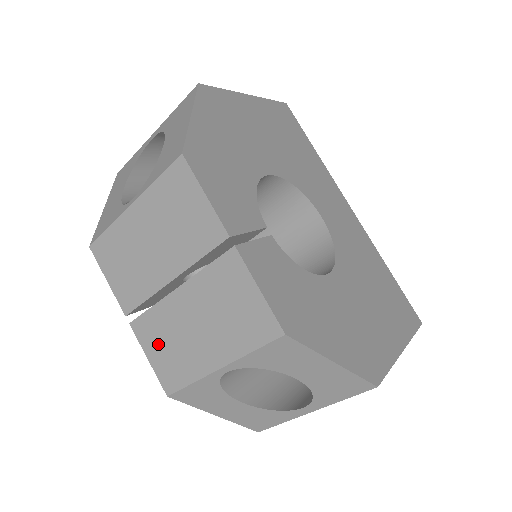
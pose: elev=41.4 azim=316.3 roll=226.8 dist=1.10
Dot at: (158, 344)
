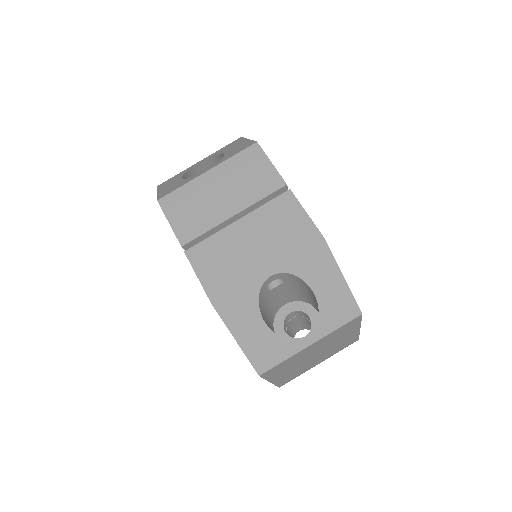
Dot at: (211, 263)
